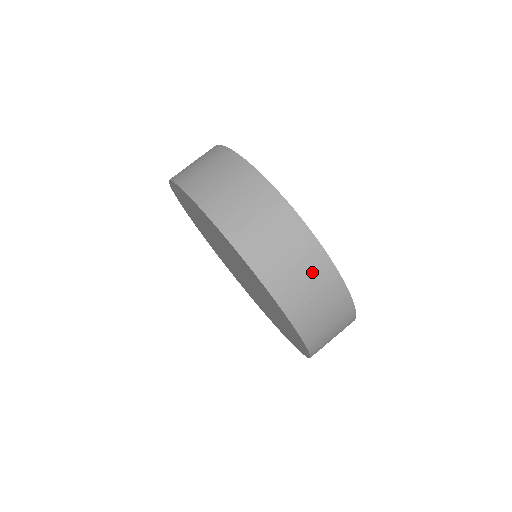
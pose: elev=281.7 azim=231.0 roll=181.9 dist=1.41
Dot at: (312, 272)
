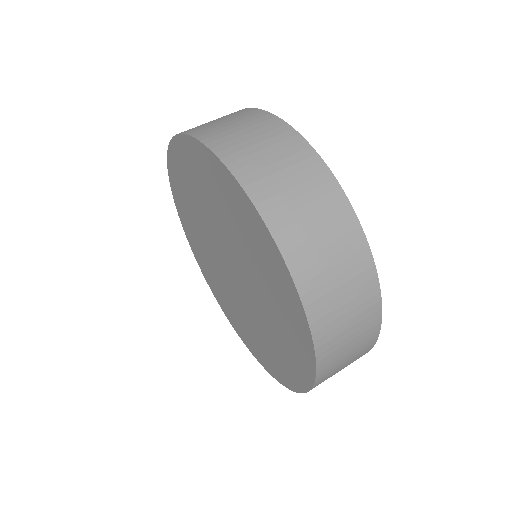
Dot at: (350, 271)
